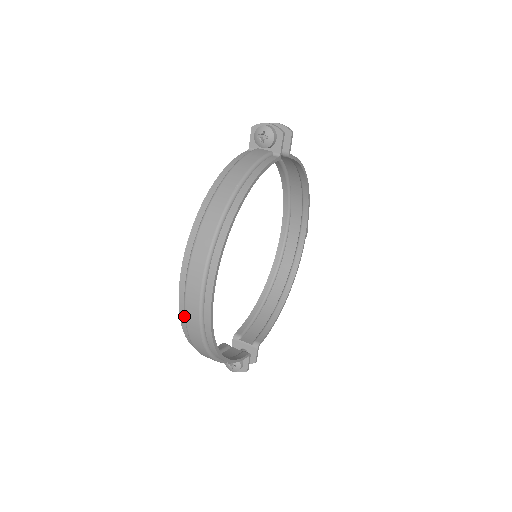
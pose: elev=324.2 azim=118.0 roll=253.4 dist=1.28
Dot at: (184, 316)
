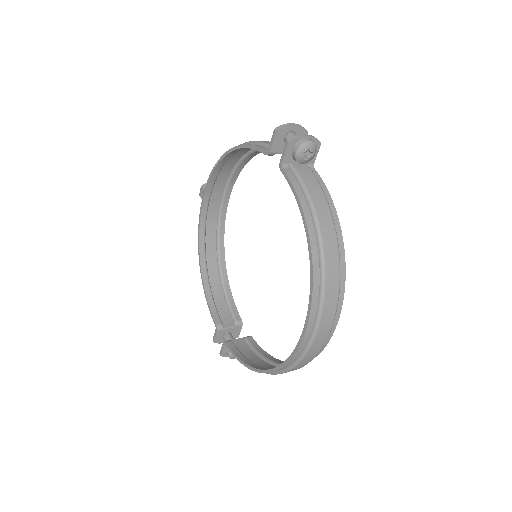
Dot at: (292, 362)
